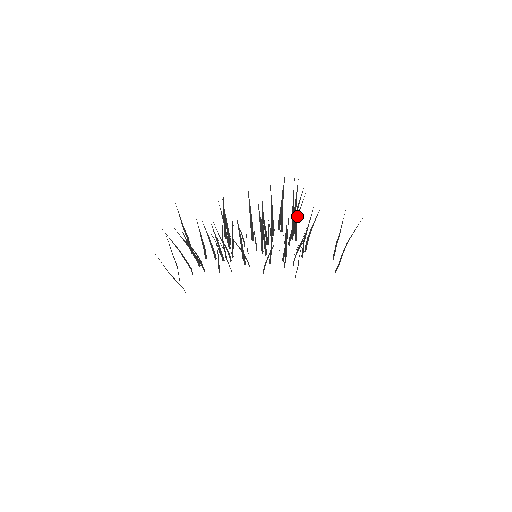
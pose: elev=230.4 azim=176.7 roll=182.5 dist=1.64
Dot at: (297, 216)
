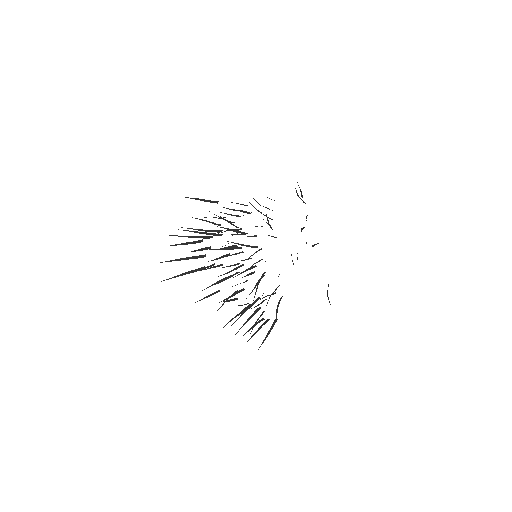
Dot at: (302, 228)
